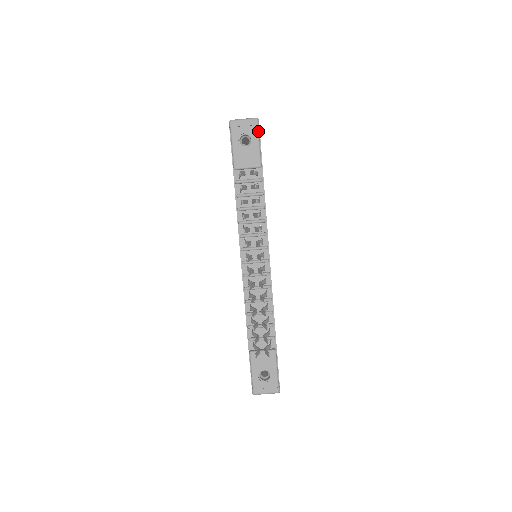
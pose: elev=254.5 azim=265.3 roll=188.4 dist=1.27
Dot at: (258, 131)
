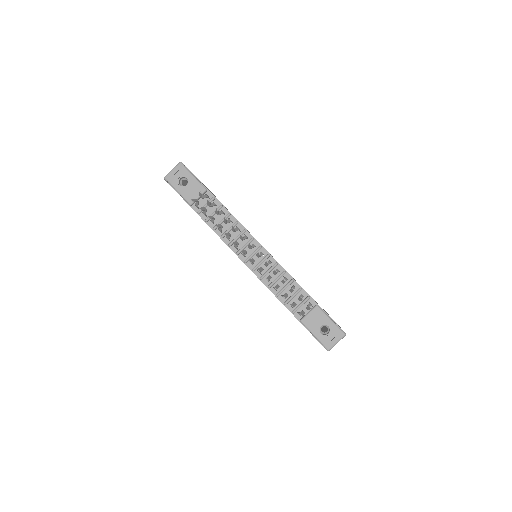
Dot at: (187, 169)
